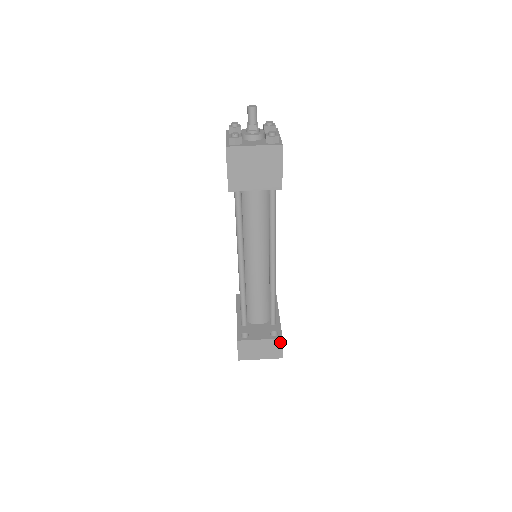
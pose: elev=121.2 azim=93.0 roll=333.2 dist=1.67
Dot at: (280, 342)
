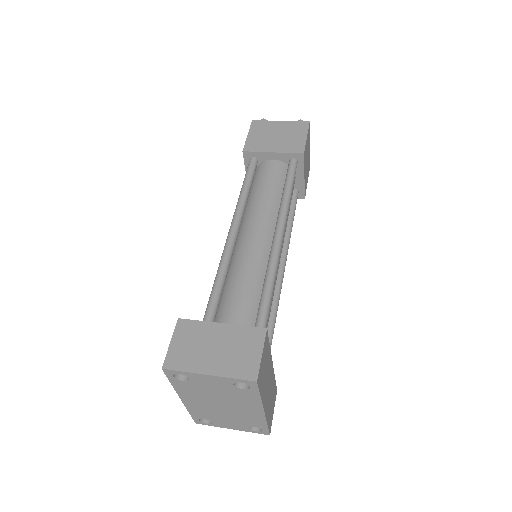
Dot at: (260, 337)
